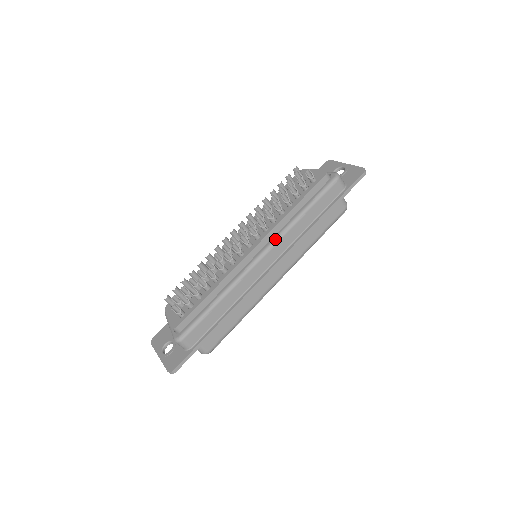
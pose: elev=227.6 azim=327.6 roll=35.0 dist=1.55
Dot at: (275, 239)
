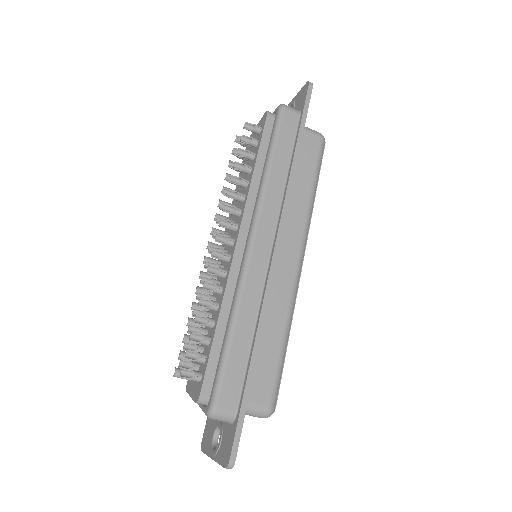
Dot at: (255, 213)
